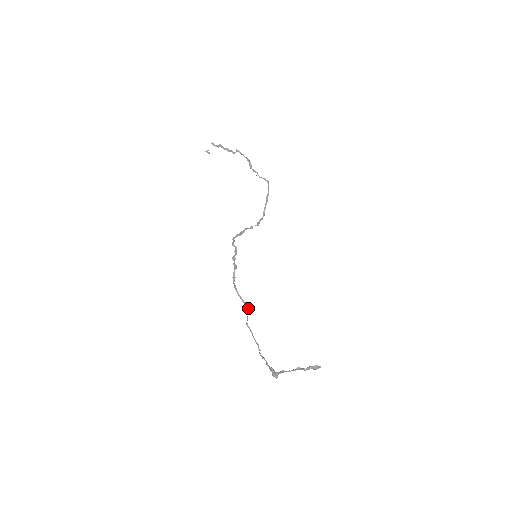
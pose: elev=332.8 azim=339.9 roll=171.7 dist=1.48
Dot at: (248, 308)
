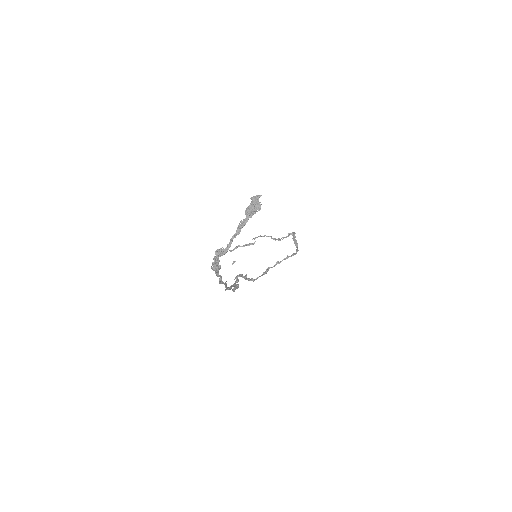
Dot at: (237, 285)
